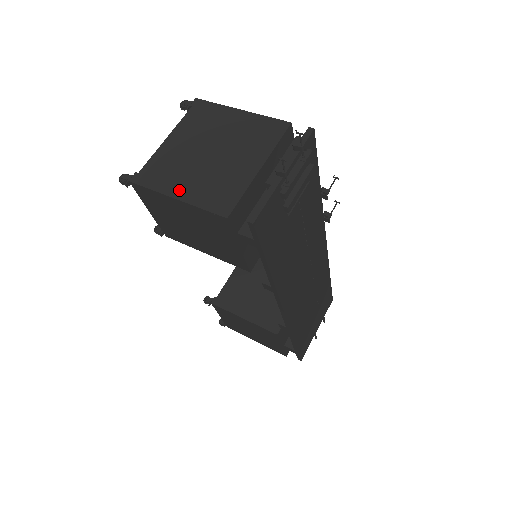
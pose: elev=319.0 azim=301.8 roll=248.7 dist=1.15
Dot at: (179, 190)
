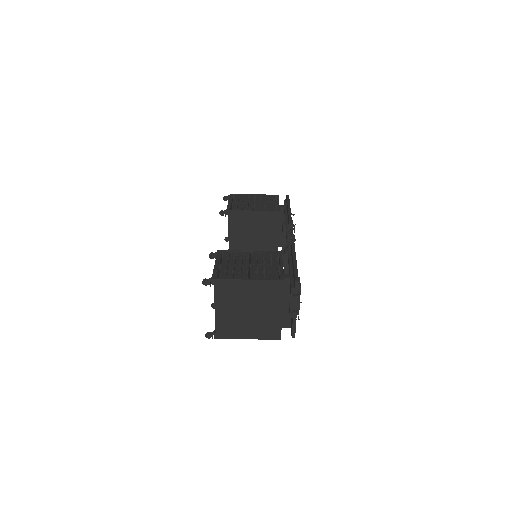
Dot at: (246, 335)
